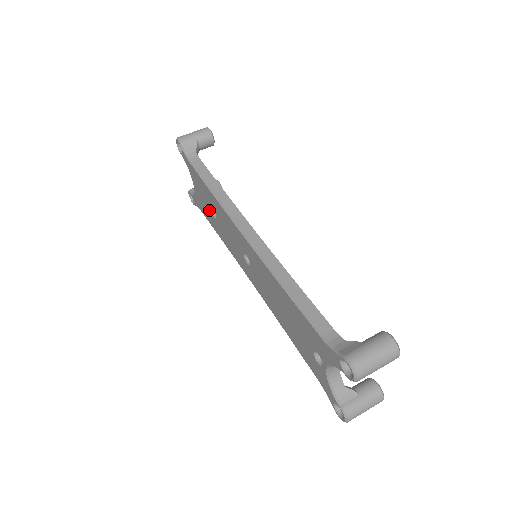
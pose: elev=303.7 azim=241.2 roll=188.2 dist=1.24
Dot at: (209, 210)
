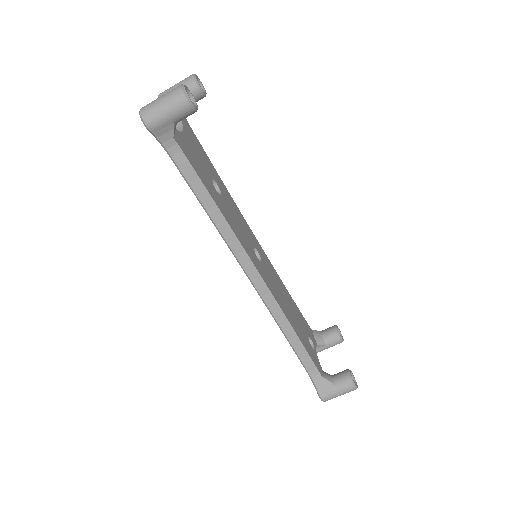
Dot at: occluded
